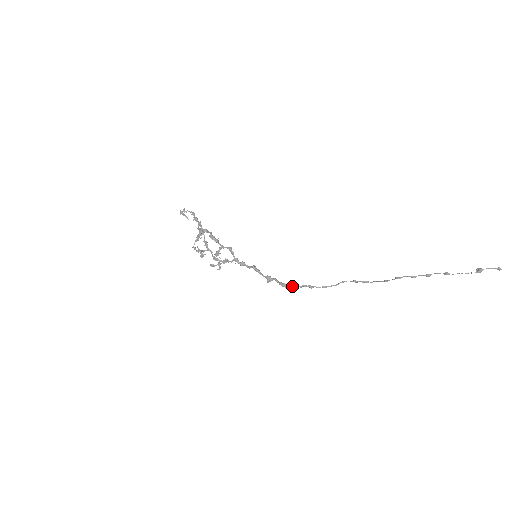
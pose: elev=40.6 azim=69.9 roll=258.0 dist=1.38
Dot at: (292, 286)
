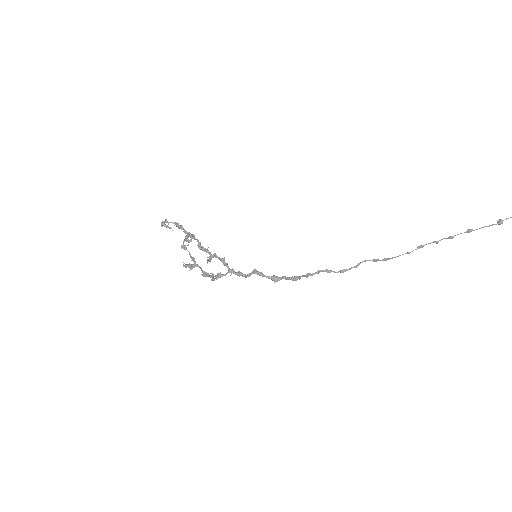
Dot at: (306, 274)
